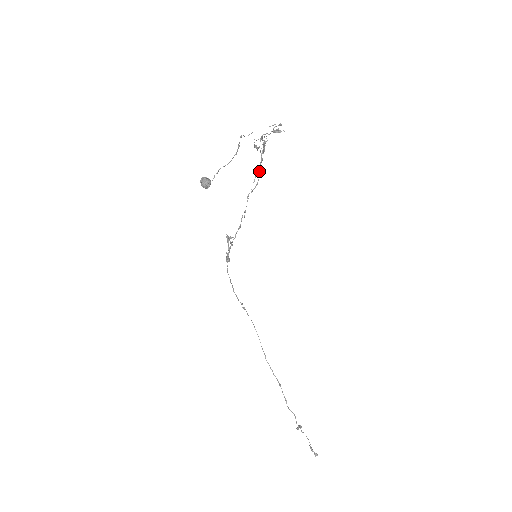
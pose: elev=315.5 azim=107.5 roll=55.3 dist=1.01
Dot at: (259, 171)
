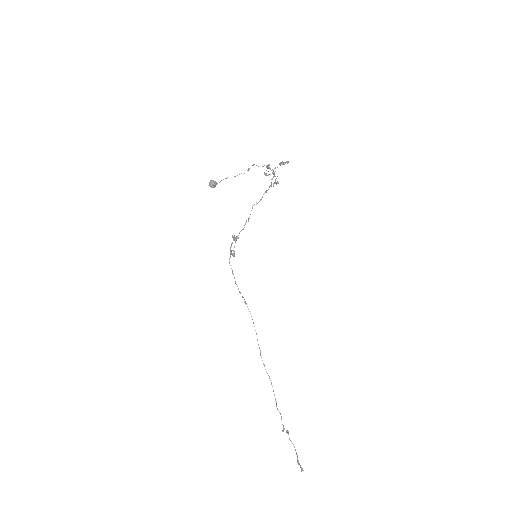
Dot at: (266, 192)
